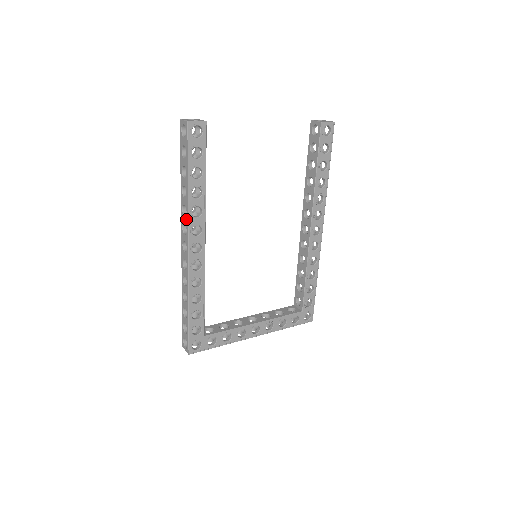
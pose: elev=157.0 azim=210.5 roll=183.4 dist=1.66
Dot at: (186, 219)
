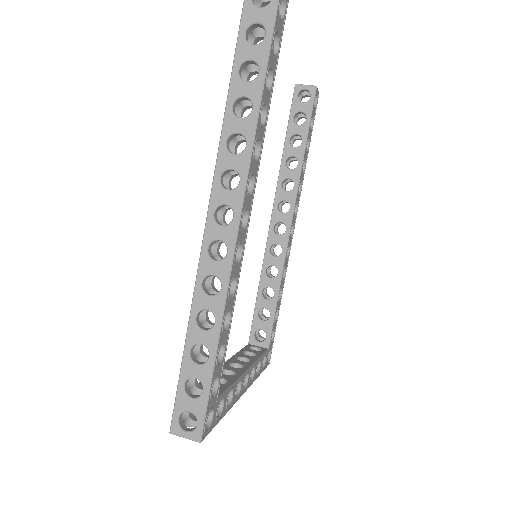
Dot at: (243, 158)
